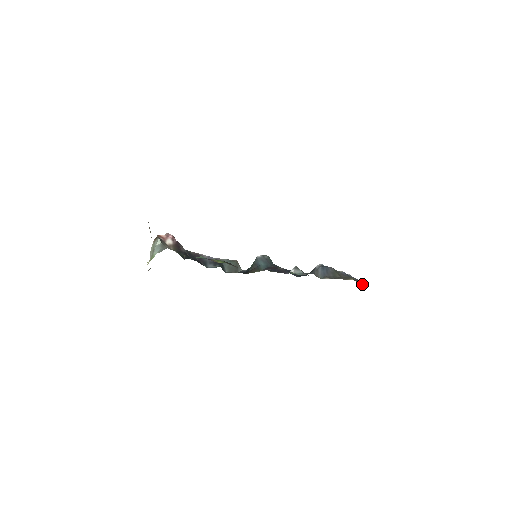
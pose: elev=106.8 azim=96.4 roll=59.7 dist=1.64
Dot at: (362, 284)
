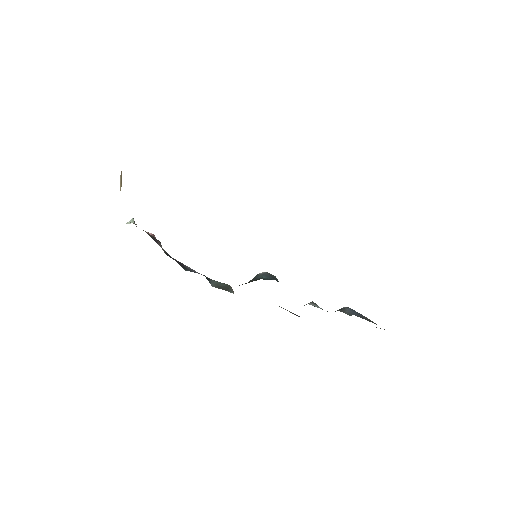
Dot at: occluded
